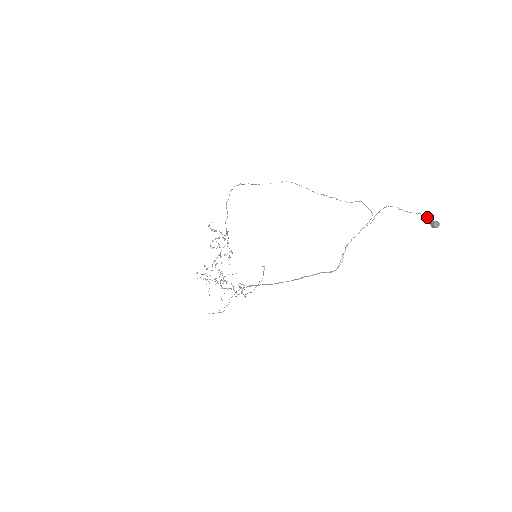
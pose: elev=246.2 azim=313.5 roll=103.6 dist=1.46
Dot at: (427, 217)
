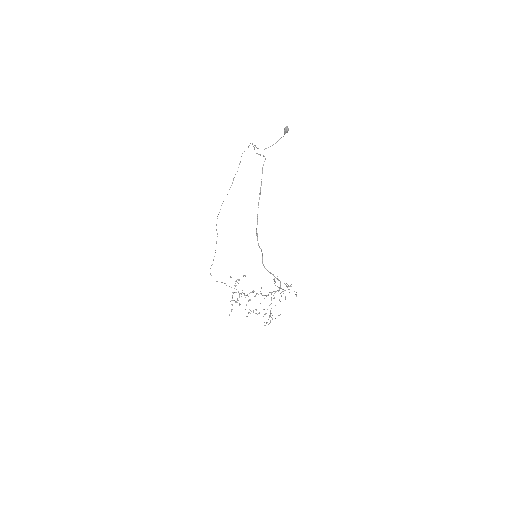
Dot at: occluded
